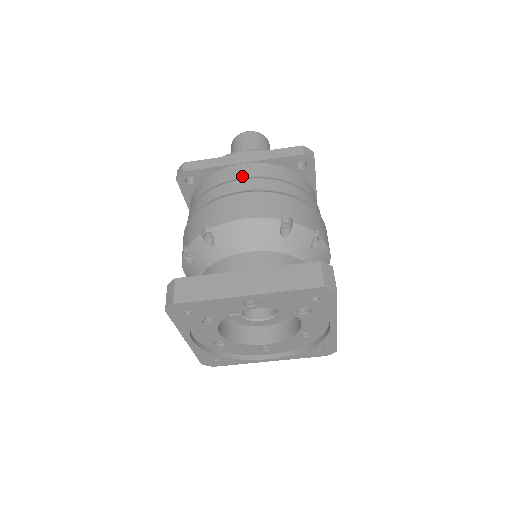
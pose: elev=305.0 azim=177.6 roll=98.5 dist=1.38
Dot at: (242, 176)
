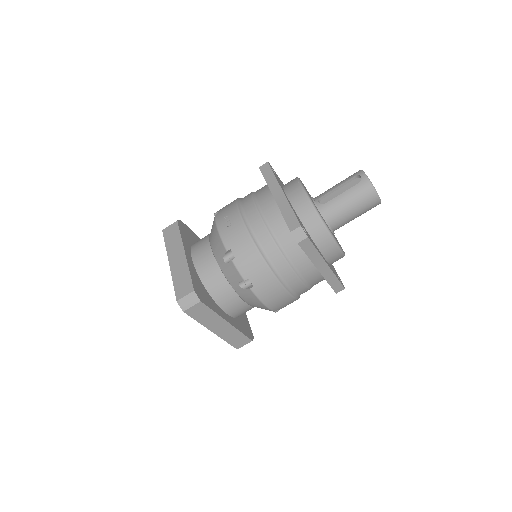
Dot at: (305, 277)
